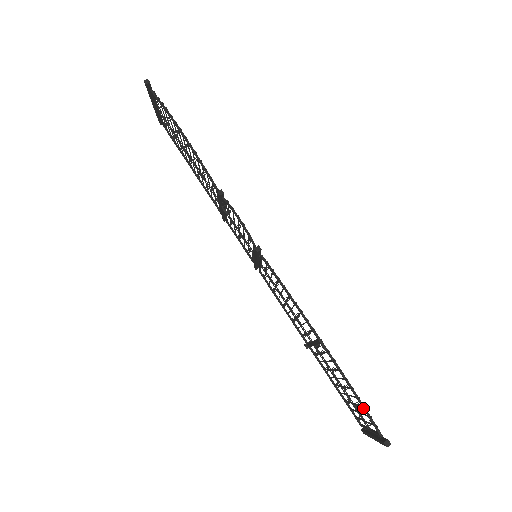
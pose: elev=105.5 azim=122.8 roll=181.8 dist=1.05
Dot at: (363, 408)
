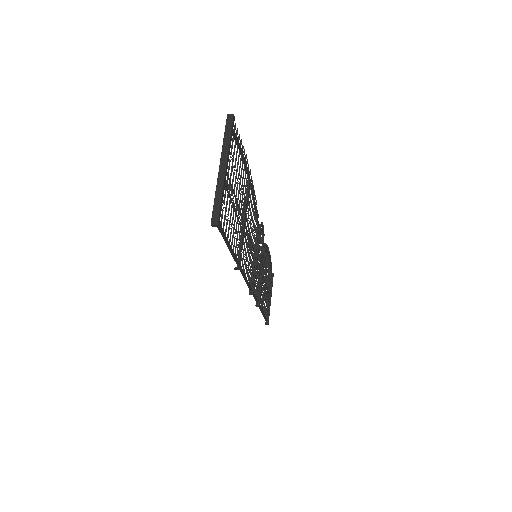
Dot at: (237, 143)
